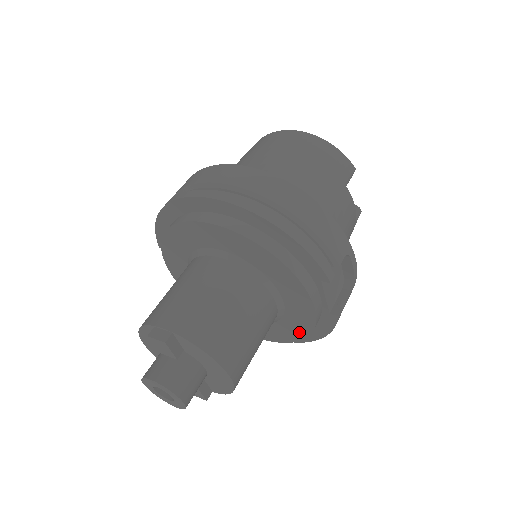
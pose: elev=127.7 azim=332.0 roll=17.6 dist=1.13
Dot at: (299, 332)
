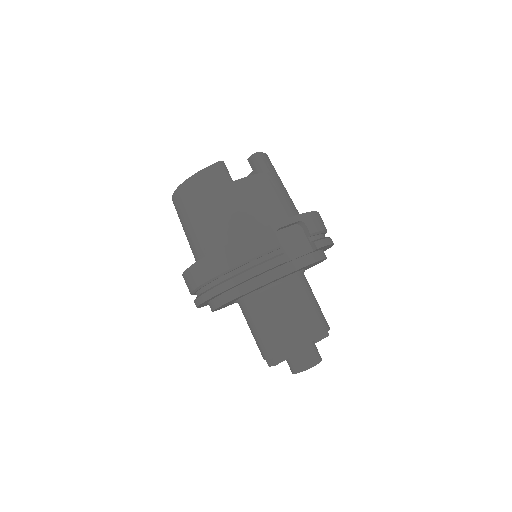
Dot at: occluded
